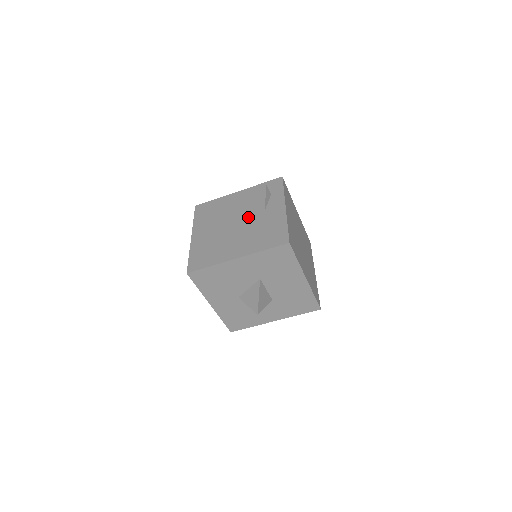
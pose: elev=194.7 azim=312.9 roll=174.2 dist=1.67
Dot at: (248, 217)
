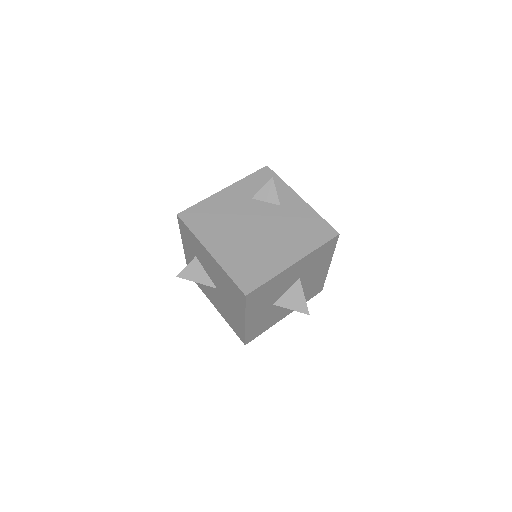
Dot at: (267, 216)
